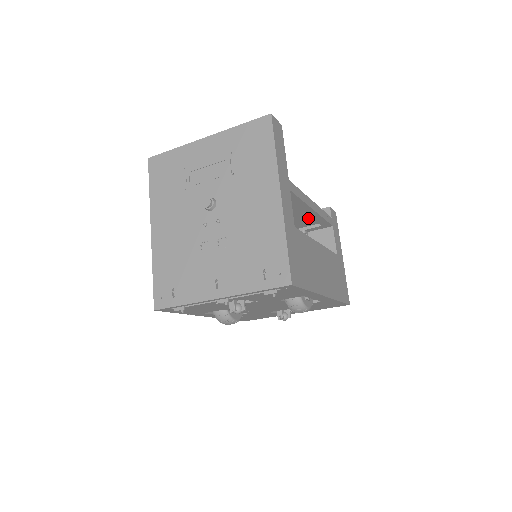
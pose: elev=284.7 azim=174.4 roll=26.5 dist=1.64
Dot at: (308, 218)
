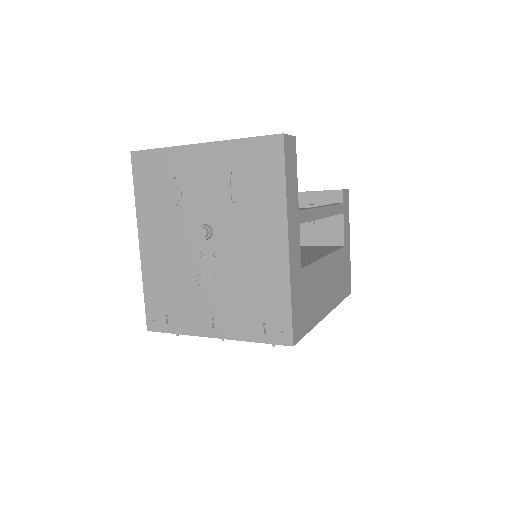
Dot at: occluded
